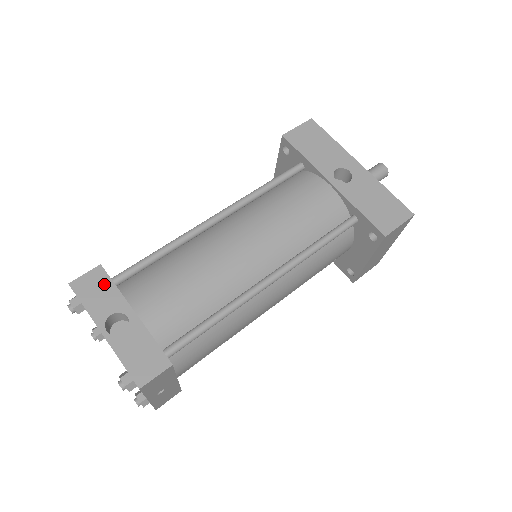
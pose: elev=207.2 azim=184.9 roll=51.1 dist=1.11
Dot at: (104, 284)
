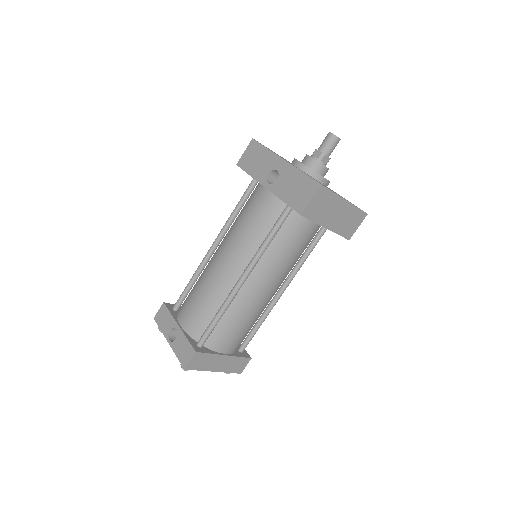
Dot at: (166, 313)
